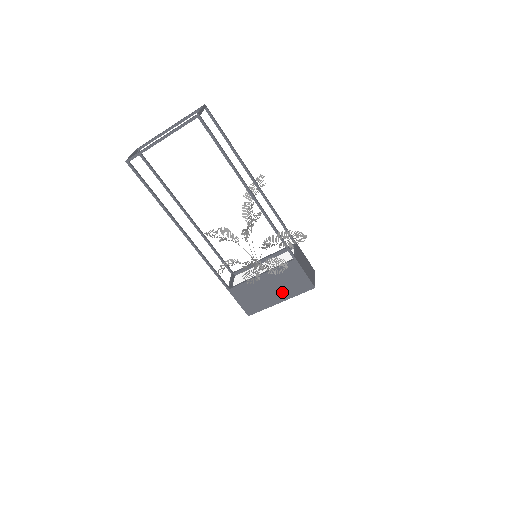
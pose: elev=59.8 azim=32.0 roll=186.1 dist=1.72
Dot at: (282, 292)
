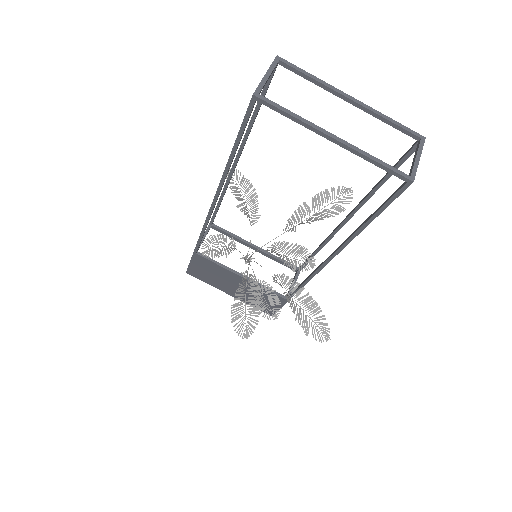
Dot at: occluded
